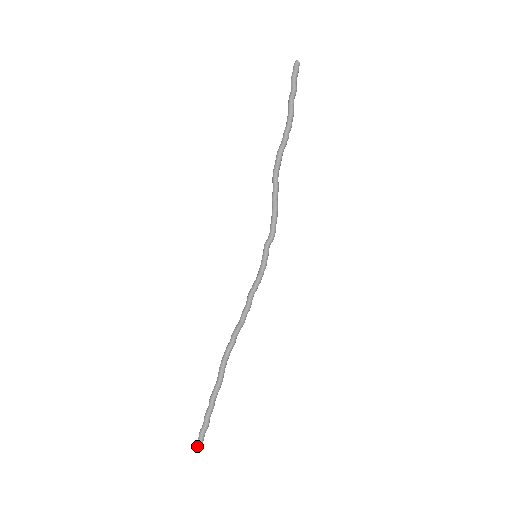
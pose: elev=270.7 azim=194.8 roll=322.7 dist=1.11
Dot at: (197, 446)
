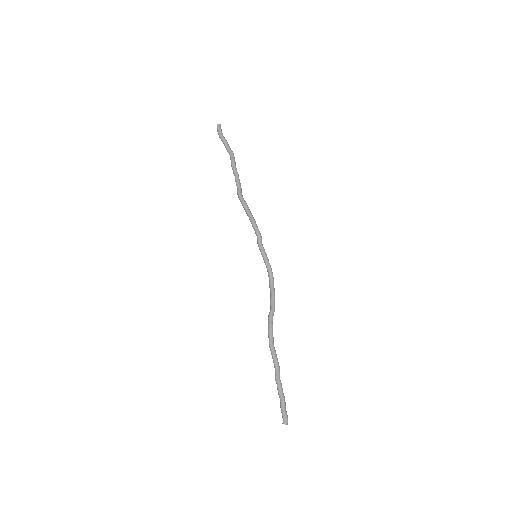
Dot at: (283, 421)
